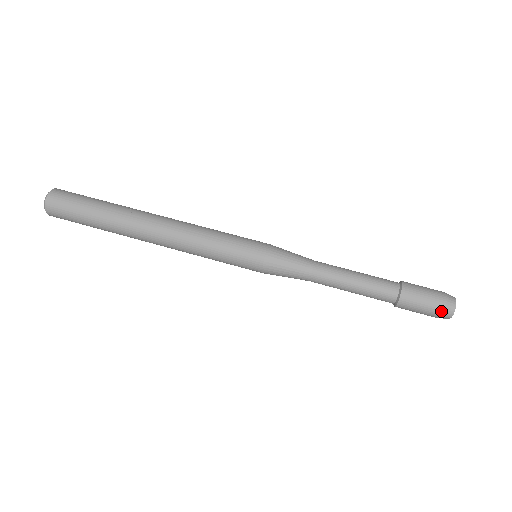
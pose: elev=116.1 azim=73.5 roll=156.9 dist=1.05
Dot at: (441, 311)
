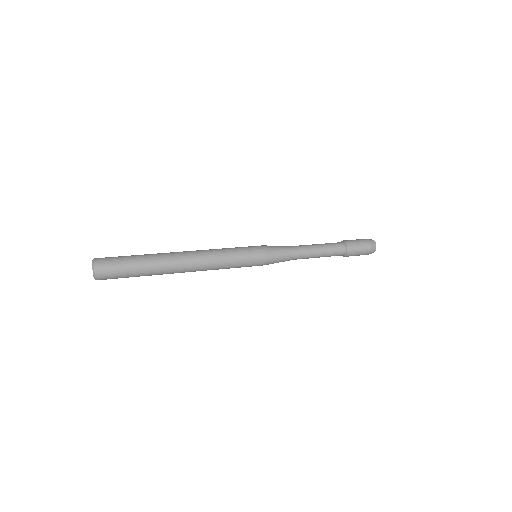
Dot at: (367, 239)
